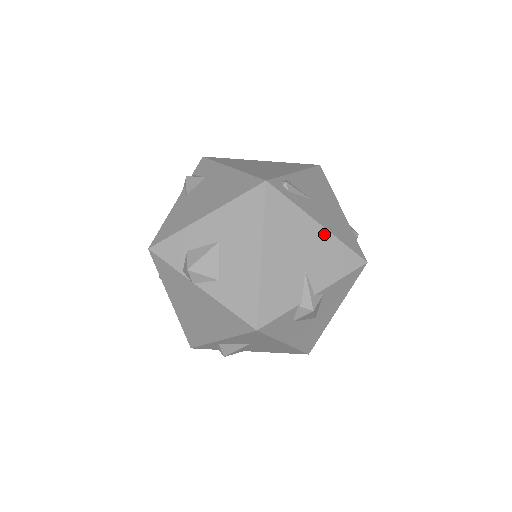
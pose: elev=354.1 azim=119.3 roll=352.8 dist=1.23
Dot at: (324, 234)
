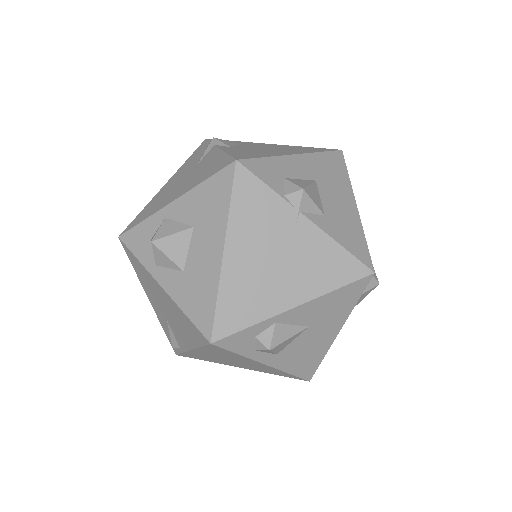
Dot at: occluded
